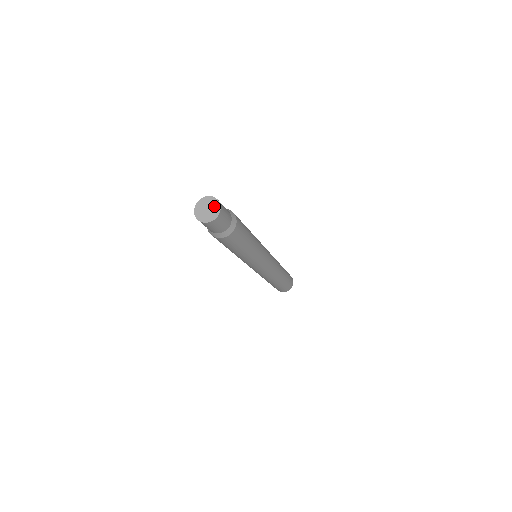
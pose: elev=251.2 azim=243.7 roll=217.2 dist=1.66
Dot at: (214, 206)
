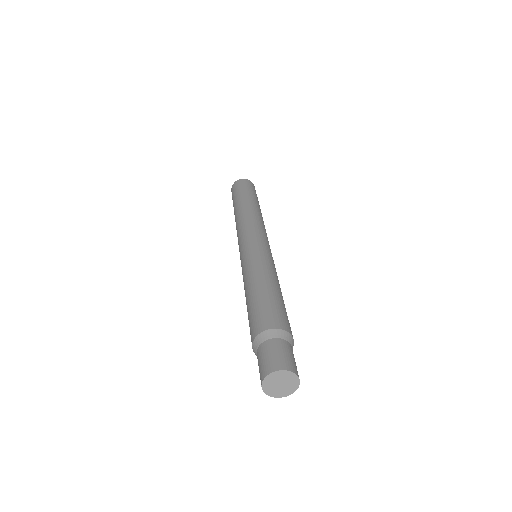
Dot at: (283, 377)
